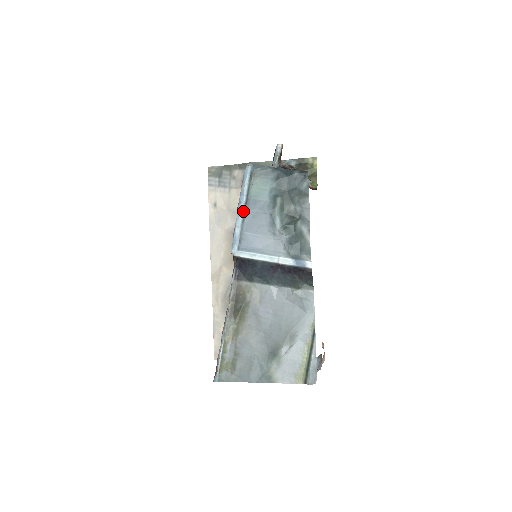
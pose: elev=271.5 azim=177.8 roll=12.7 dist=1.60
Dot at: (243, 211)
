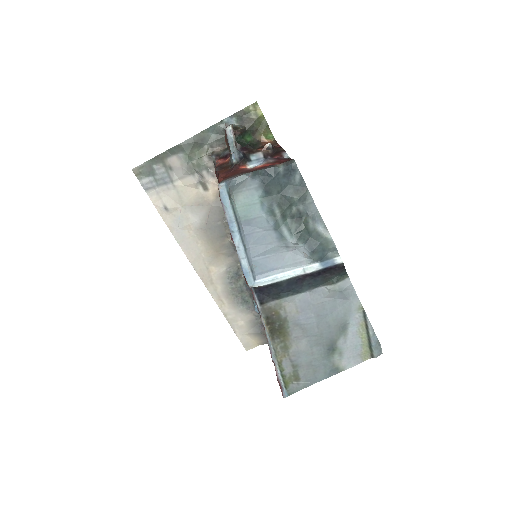
Dot at: (240, 239)
